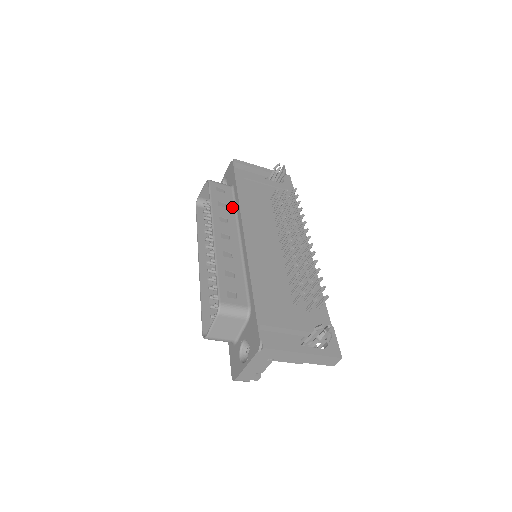
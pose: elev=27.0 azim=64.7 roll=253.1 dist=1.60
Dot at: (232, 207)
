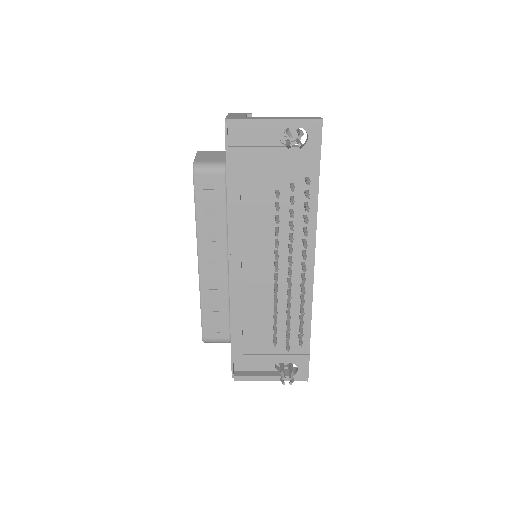
Dot at: (223, 213)
